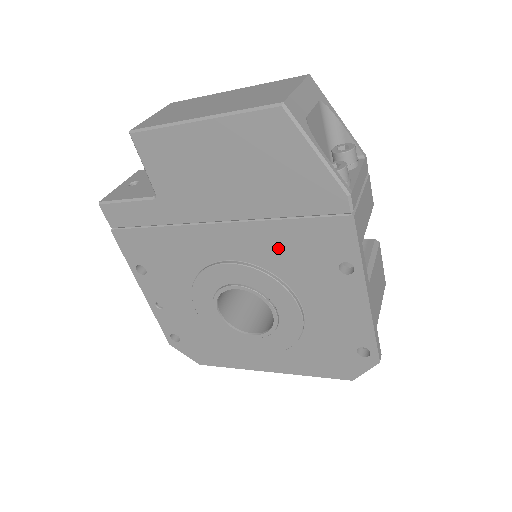
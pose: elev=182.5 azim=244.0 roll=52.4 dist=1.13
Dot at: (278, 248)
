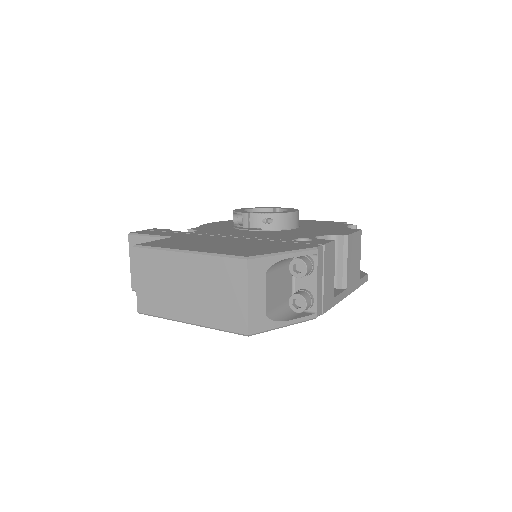
Dot at: occluded
